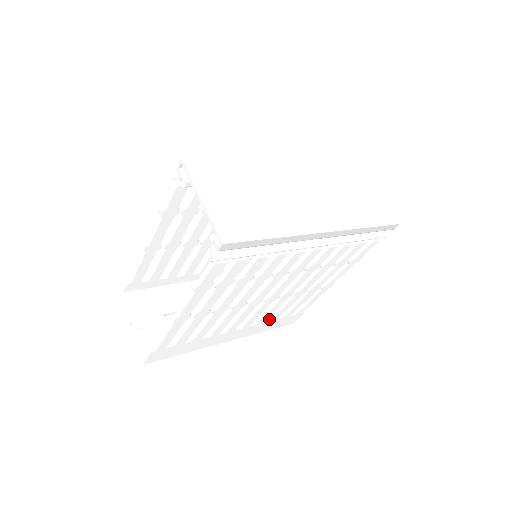
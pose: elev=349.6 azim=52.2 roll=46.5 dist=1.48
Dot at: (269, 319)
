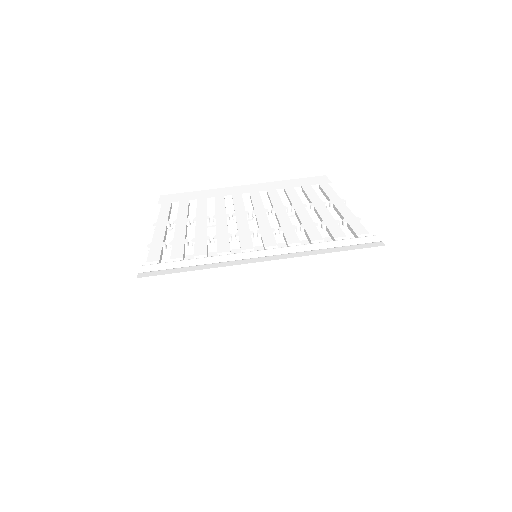
Dot at: occluded
